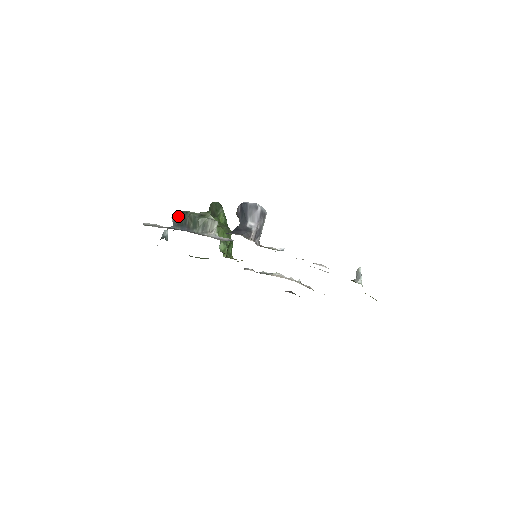
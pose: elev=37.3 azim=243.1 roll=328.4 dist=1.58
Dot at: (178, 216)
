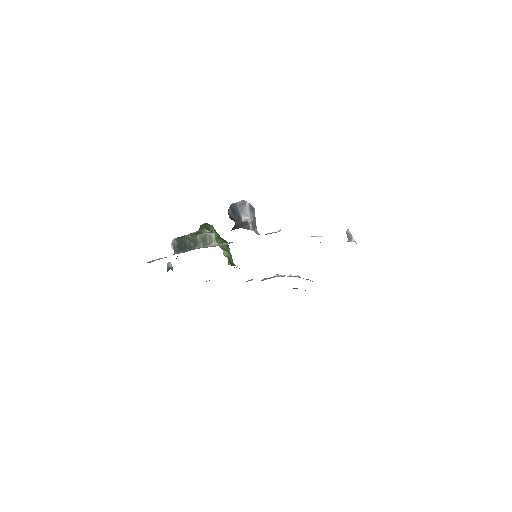
Dot at: (177, 243)
